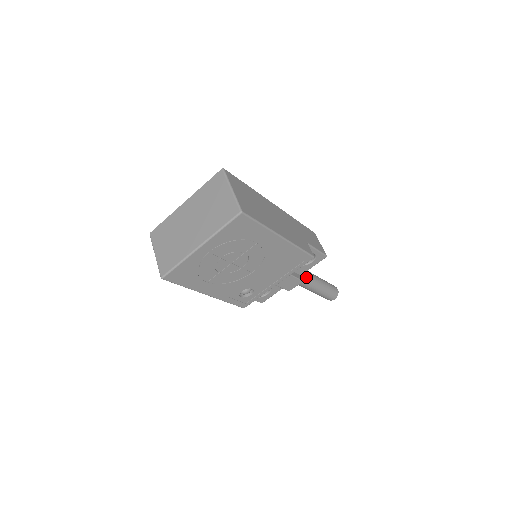
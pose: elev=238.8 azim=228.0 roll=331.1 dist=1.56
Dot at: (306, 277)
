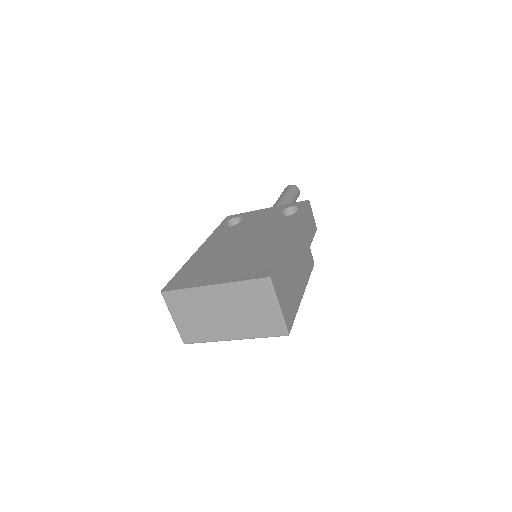
Dot at: occluded
